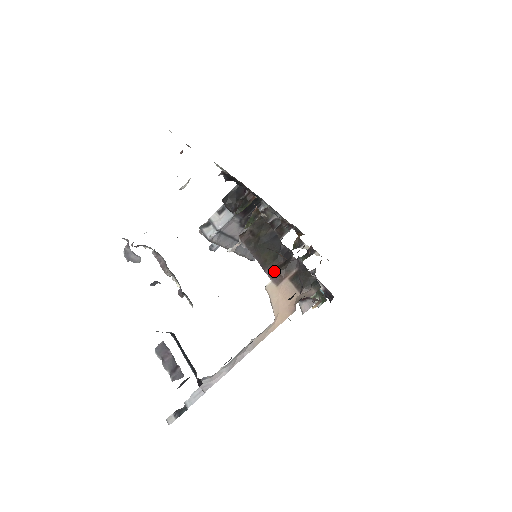
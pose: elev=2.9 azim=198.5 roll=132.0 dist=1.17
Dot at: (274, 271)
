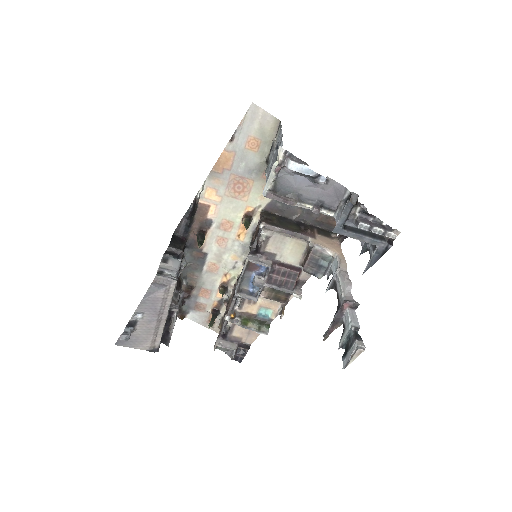
Dot at: (309, 230)
